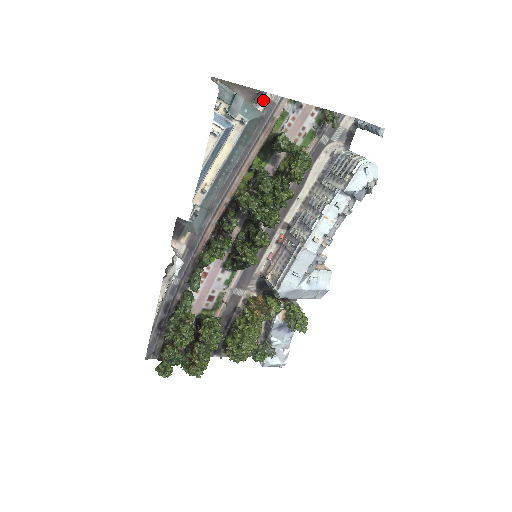
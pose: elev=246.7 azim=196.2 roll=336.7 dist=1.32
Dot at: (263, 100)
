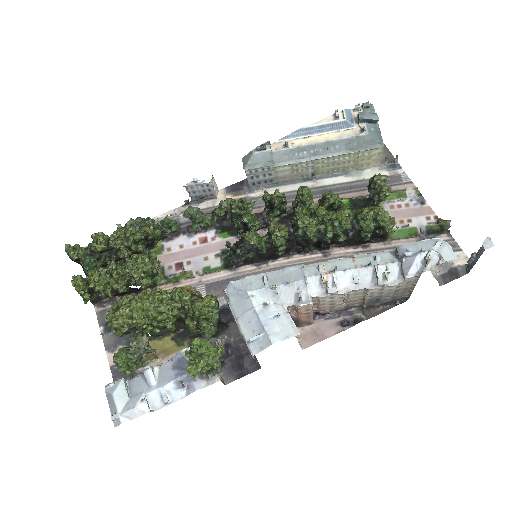
Dot at: (394, 170)
